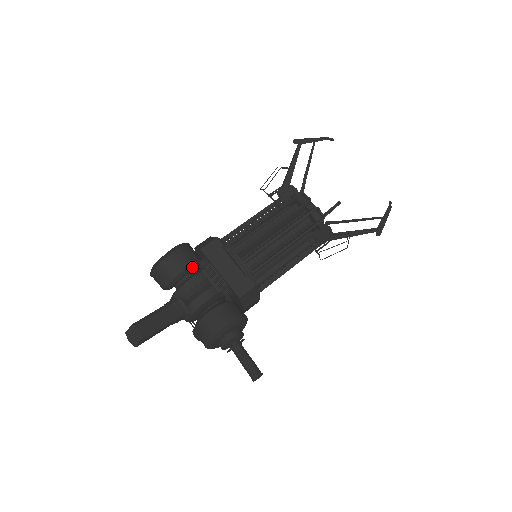
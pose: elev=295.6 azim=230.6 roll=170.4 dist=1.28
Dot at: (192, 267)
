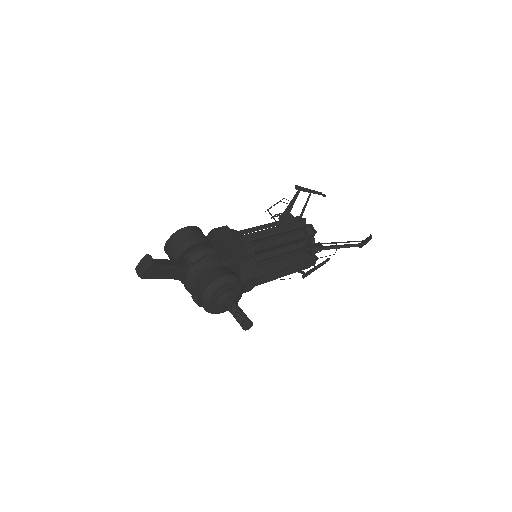
Dot at: (202, 242)
